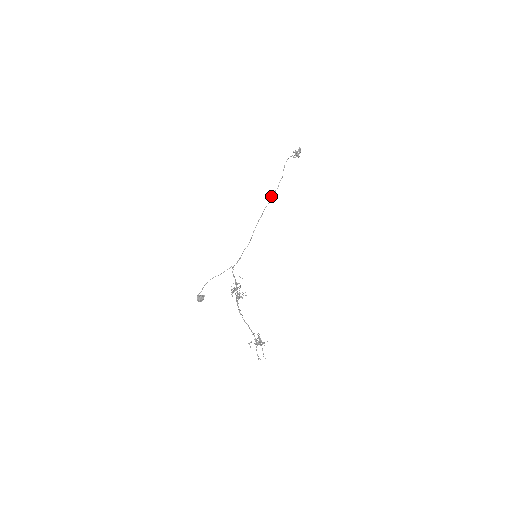
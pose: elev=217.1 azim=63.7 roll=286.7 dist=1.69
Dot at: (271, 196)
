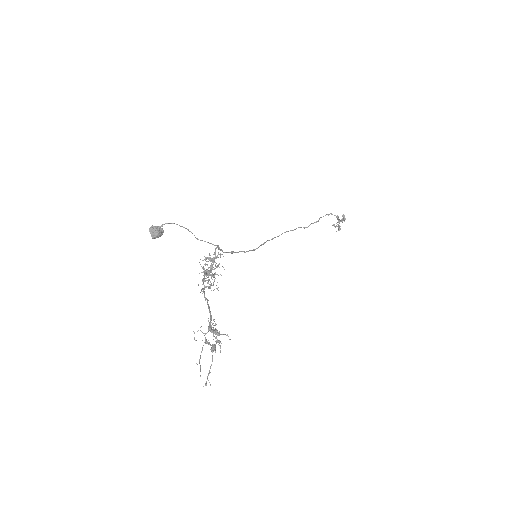
Dot at: (298, 227)
